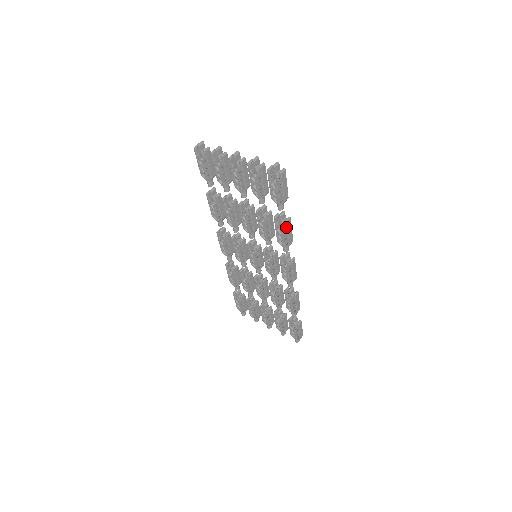
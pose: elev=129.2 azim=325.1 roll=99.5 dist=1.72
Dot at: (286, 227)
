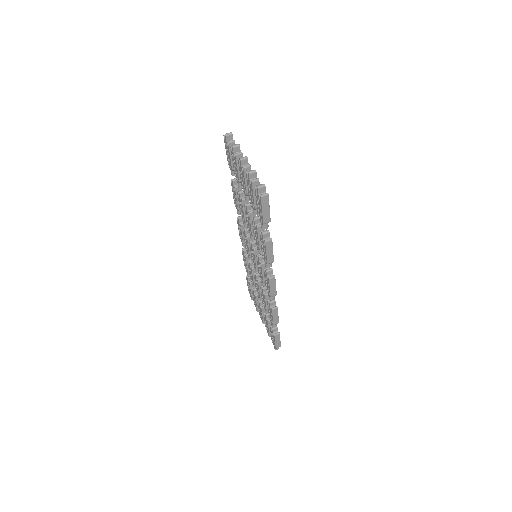
Dot at: (265, 246)
